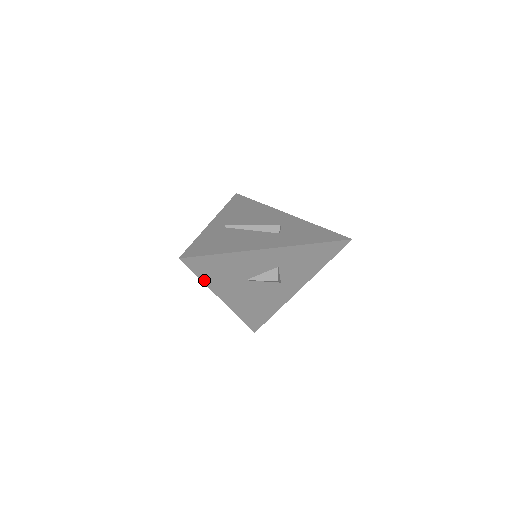
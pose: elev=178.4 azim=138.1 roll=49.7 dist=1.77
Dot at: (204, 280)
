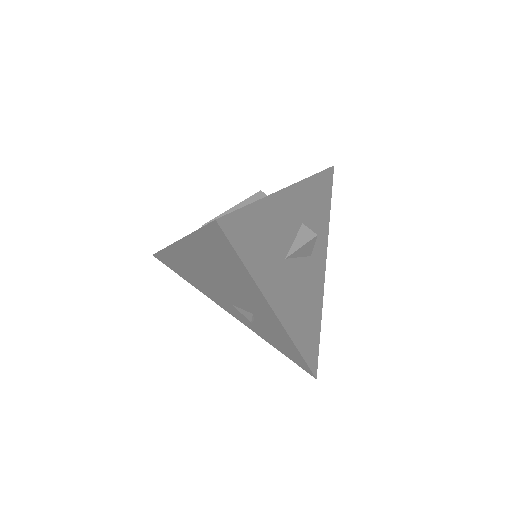
Dot at: (250, 270)
